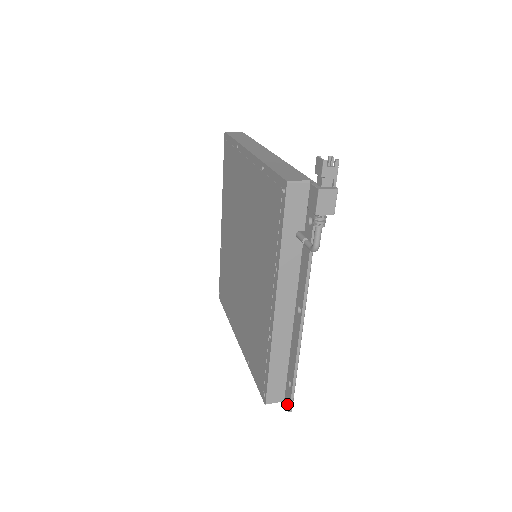
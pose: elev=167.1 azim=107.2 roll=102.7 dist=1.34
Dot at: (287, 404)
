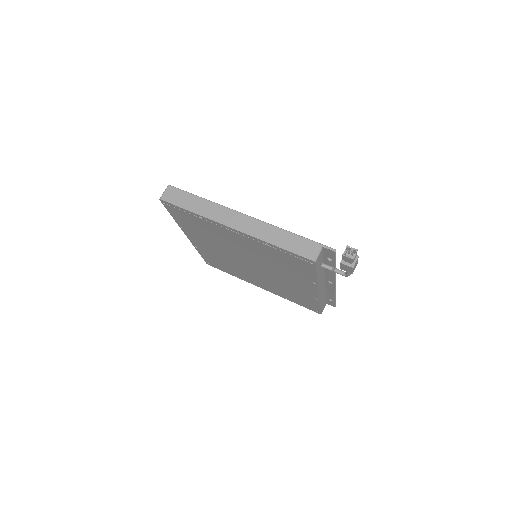
Dot at: (331, 305)
